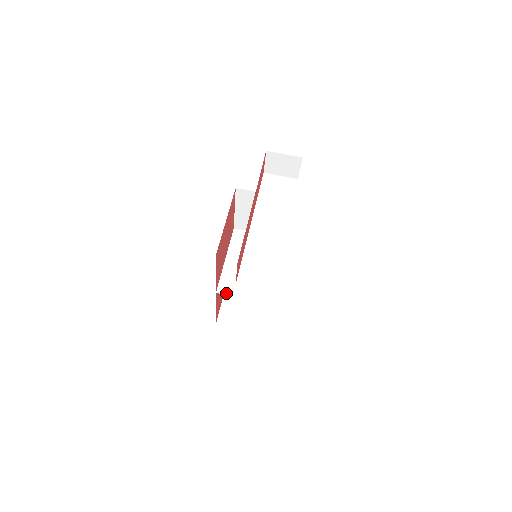
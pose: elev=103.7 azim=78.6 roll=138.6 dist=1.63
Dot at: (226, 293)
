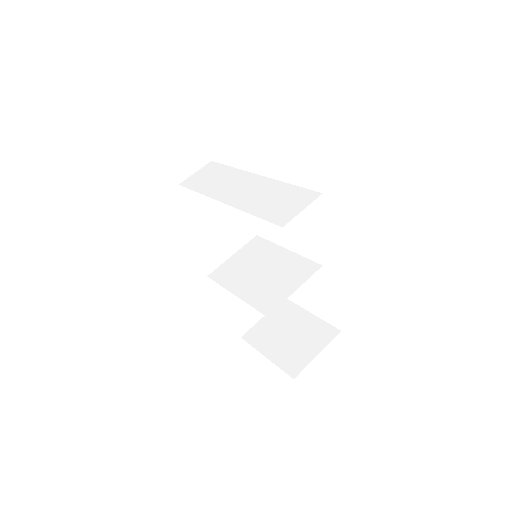
Dot at: (275, 307)
